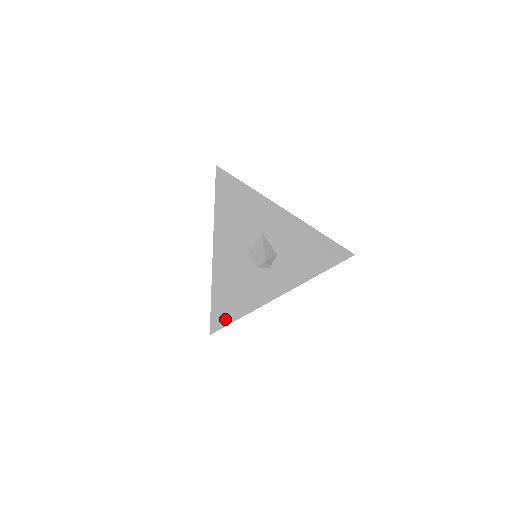
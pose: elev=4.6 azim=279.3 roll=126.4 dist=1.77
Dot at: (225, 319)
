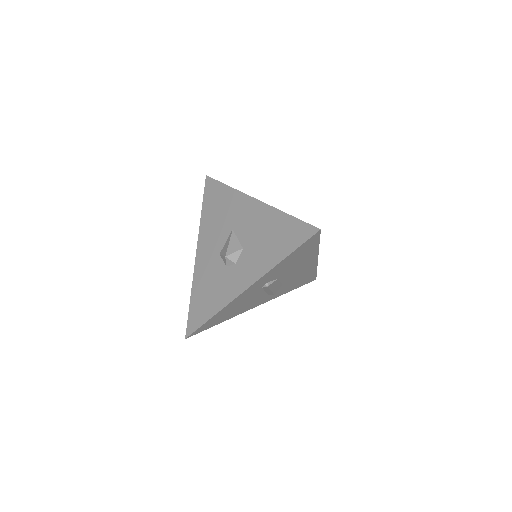
Dot at: (197, 323)
